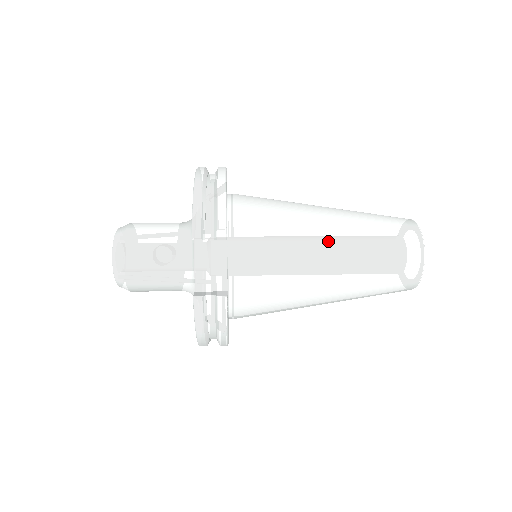
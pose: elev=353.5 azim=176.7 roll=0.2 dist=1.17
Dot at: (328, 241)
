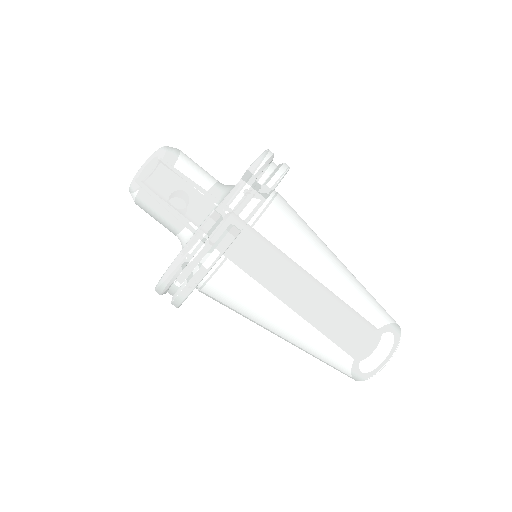
Dot at: (334, 272)
